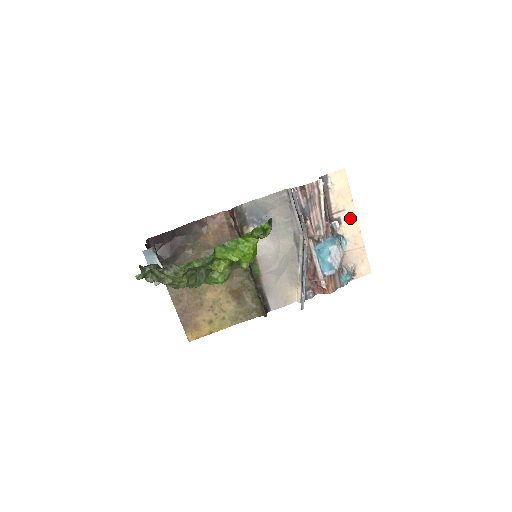
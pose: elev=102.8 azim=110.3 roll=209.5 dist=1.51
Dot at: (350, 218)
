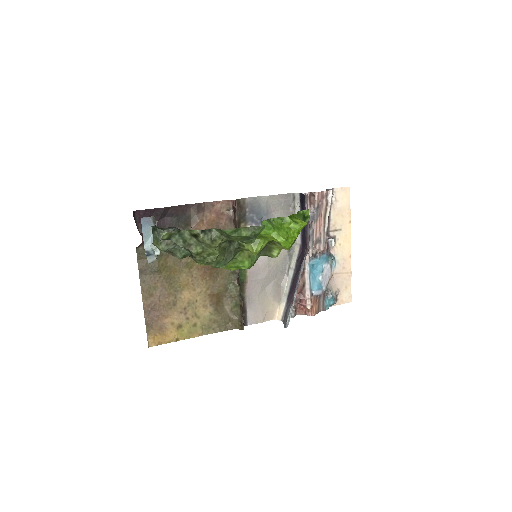
Dot at: (344, 239)
